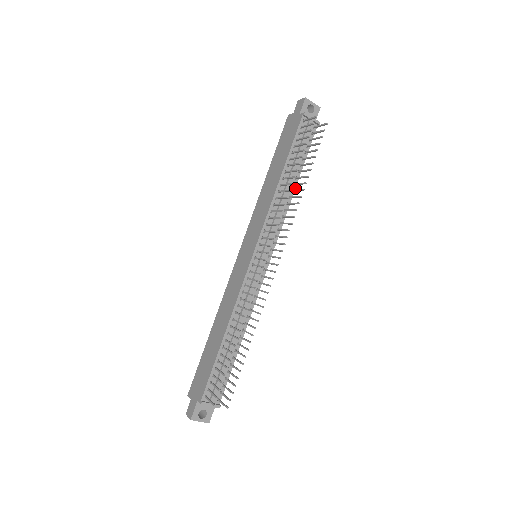
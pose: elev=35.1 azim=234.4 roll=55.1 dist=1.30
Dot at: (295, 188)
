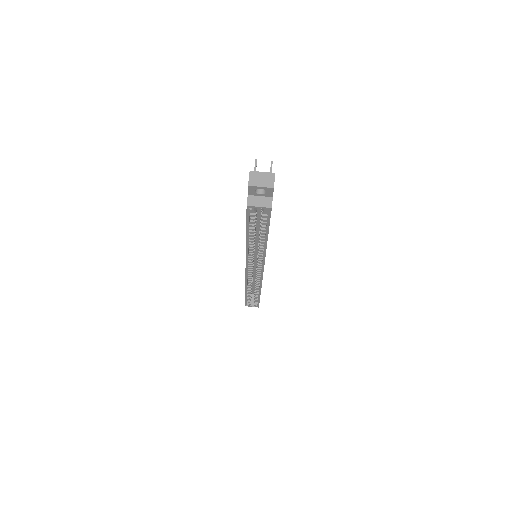
Dot at: occluded
